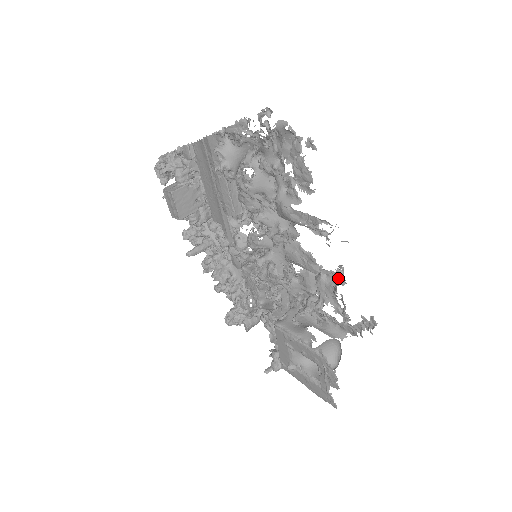
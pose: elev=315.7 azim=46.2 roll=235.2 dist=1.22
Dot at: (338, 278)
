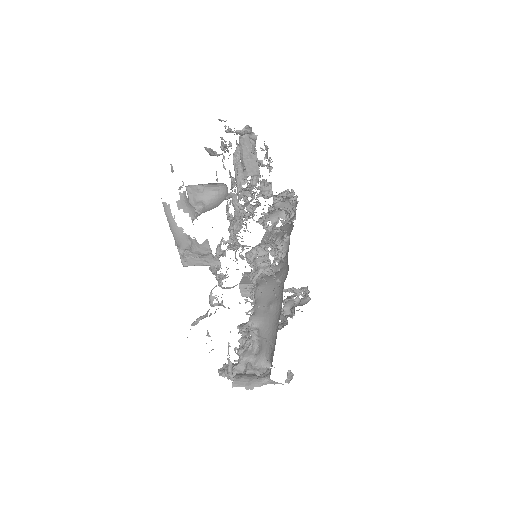
Dot at: occluded
